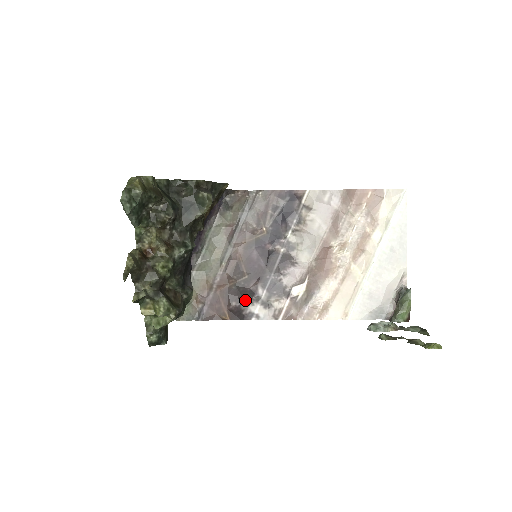
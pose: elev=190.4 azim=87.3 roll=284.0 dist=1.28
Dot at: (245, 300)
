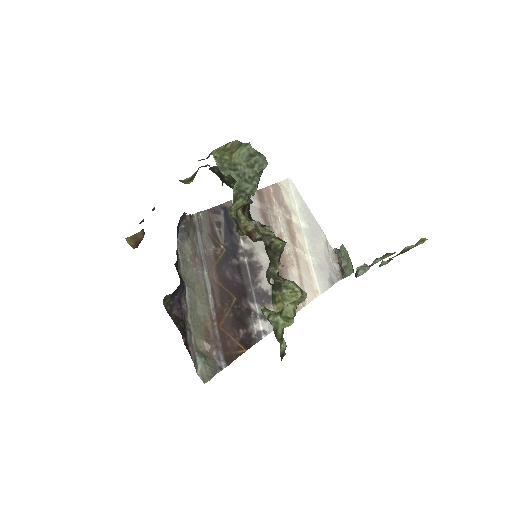
Dot at: (246, 323)
